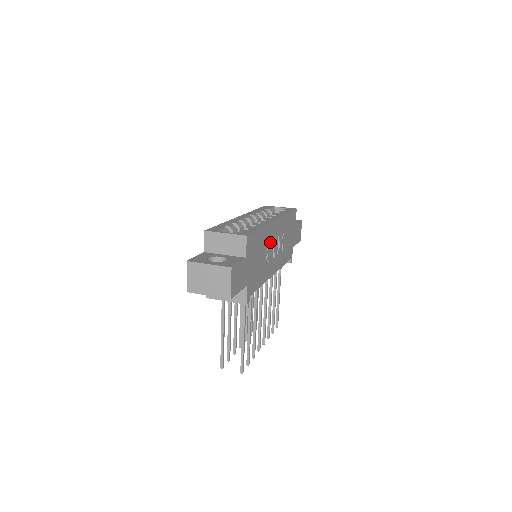
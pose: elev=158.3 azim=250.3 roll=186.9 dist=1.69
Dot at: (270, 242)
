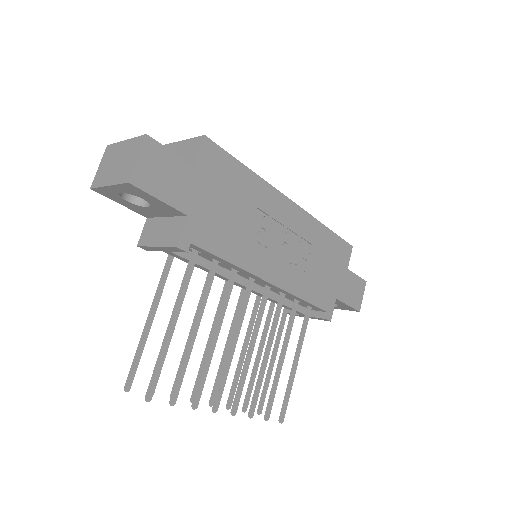
Dot at: (272, 220)
